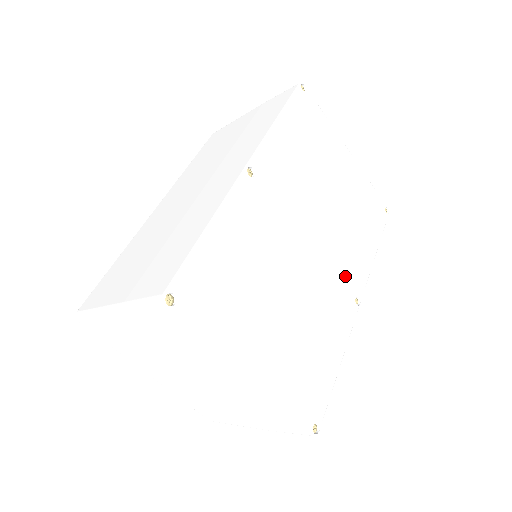
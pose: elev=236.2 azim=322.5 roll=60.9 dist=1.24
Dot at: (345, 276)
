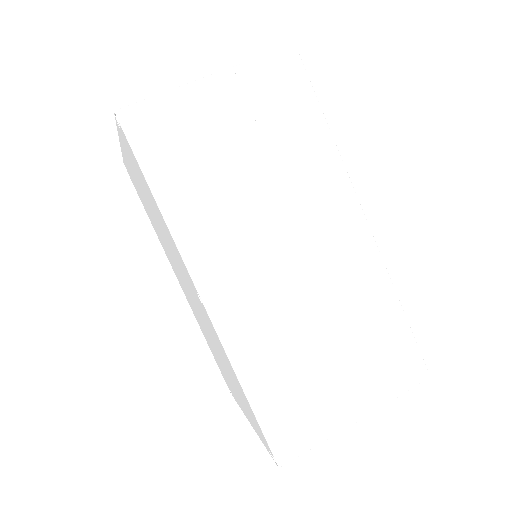
Dot at: occluded
